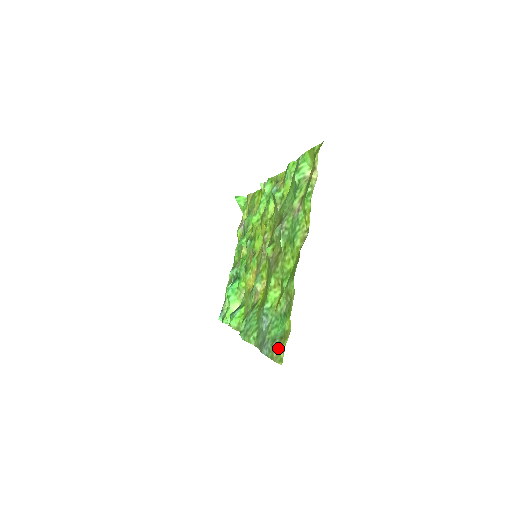
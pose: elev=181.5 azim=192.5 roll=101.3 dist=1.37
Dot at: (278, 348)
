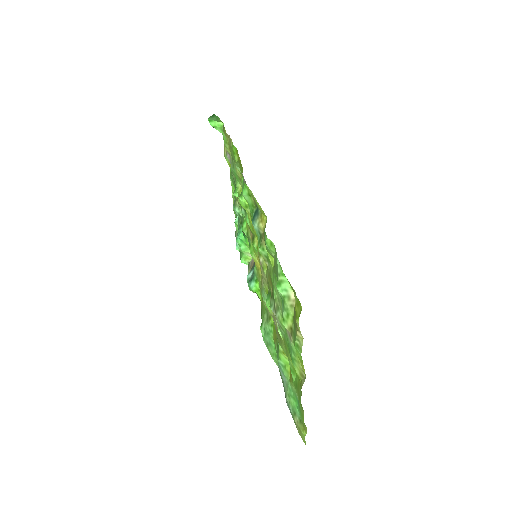
Dot at: (299, 430)
